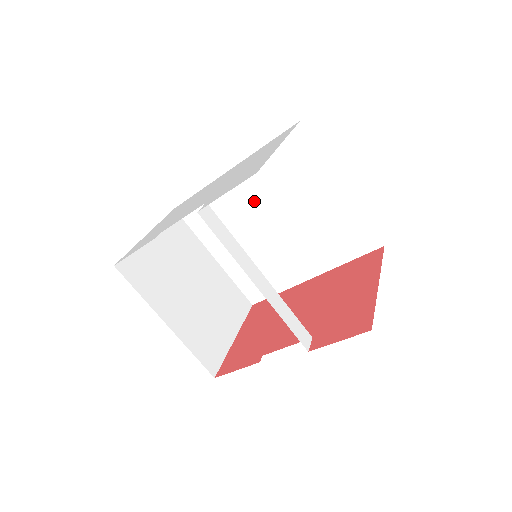
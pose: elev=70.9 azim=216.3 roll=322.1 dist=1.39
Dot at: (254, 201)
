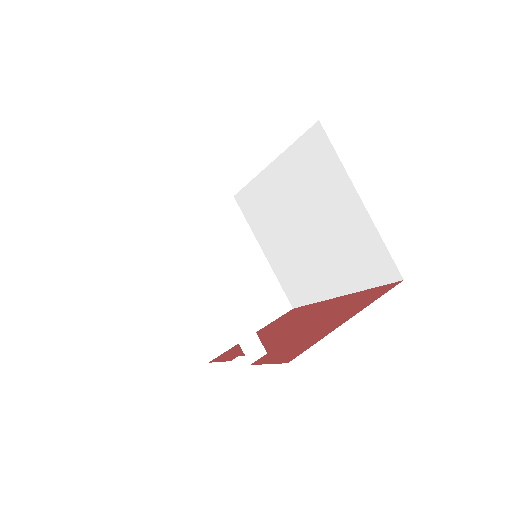
Dot at: (288, 201)
